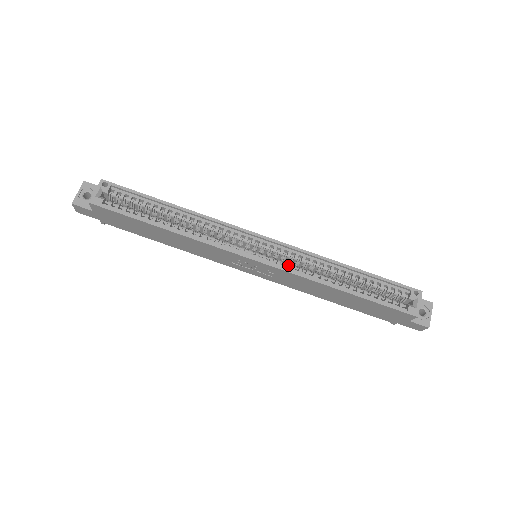
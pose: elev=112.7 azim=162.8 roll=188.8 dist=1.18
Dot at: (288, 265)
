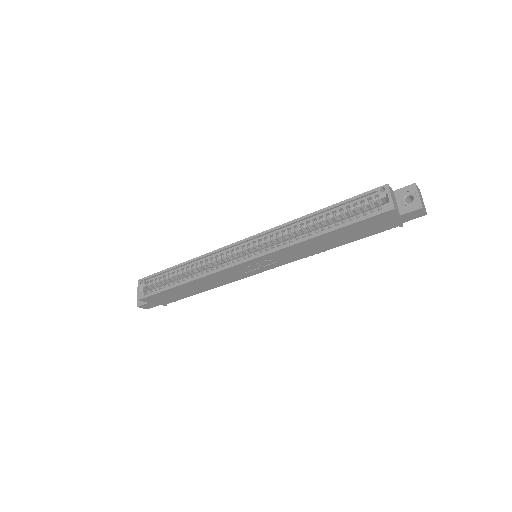
Dot at: (272, 247)
